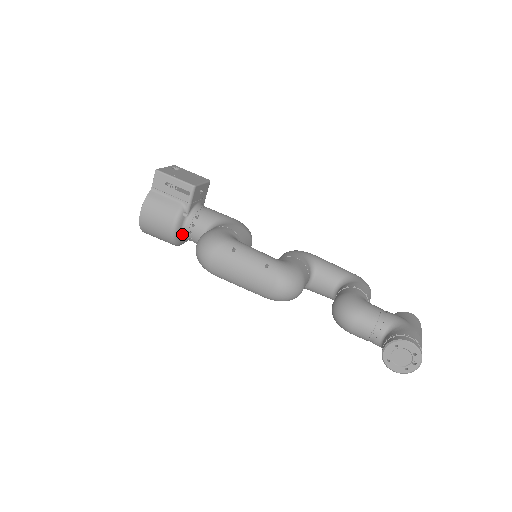
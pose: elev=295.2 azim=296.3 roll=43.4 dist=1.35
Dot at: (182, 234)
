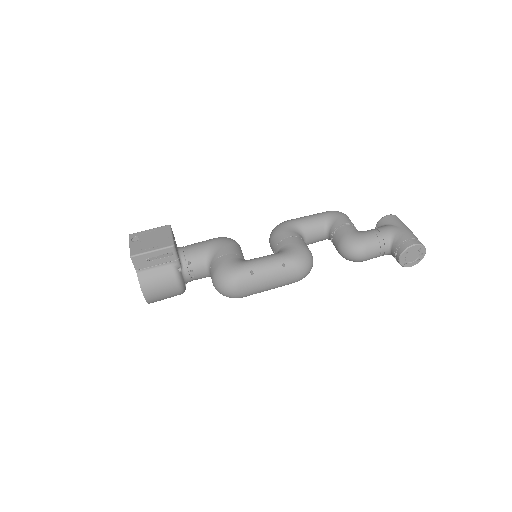
Dot at: (185, 283)
